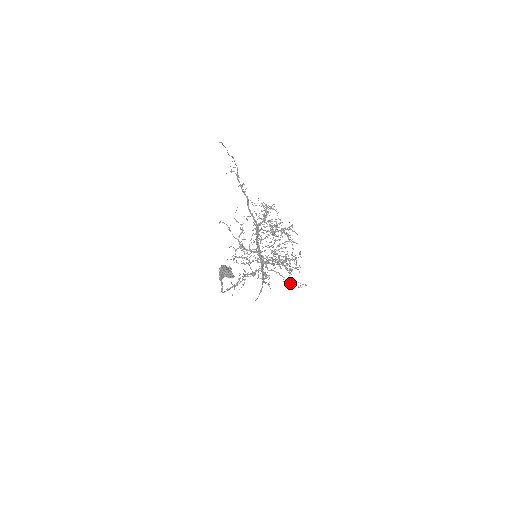
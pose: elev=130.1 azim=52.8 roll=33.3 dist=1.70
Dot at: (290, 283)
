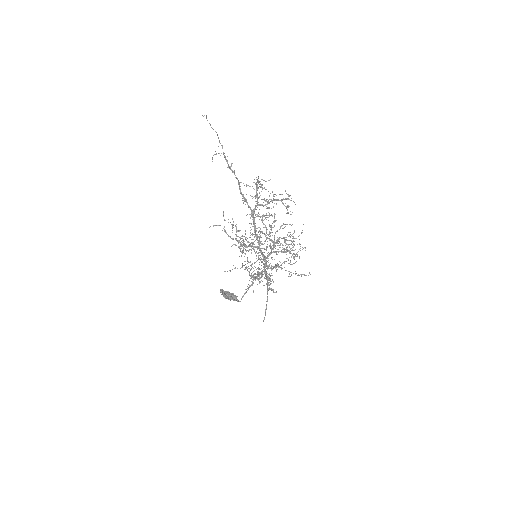
Dot at: occluded
